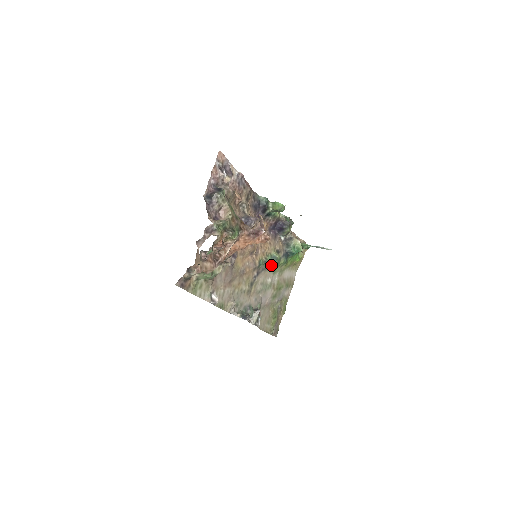
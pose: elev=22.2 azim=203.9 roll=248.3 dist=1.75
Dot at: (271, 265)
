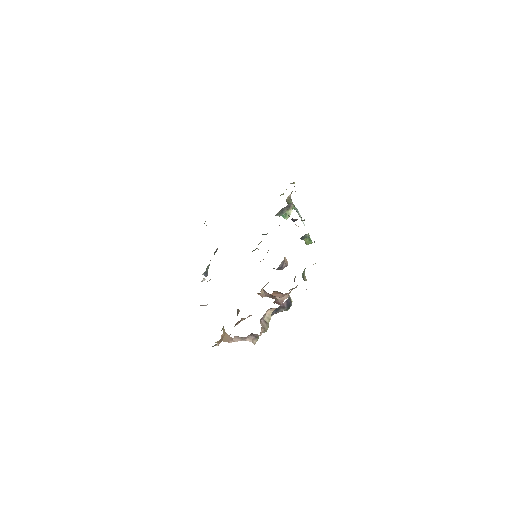
Dot at: occluded
